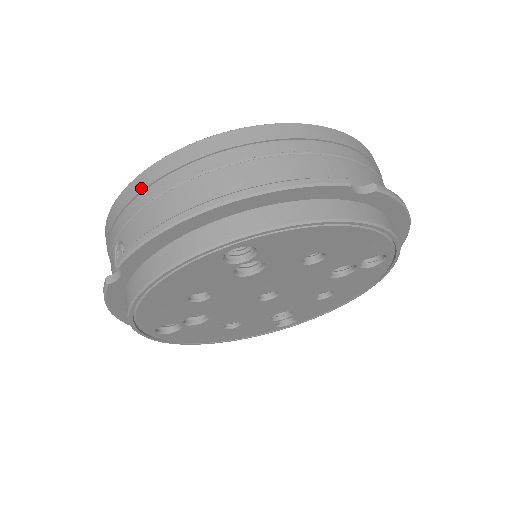
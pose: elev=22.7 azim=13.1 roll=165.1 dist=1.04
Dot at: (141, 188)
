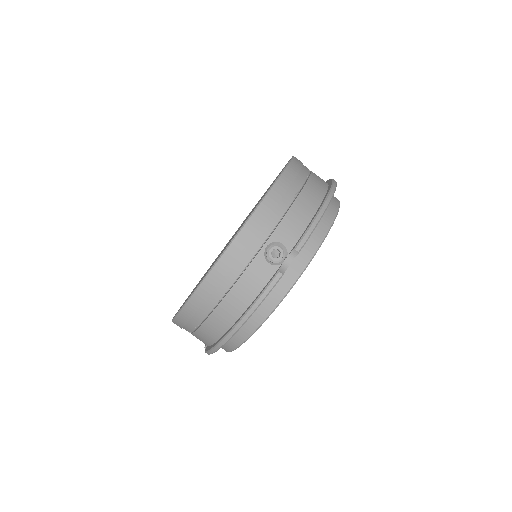
Dot at: (277, 201)
